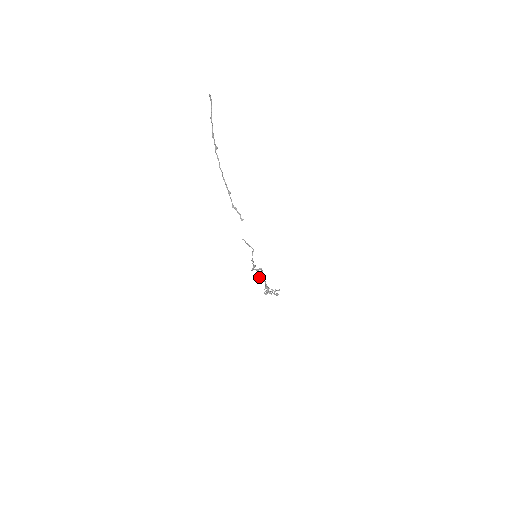
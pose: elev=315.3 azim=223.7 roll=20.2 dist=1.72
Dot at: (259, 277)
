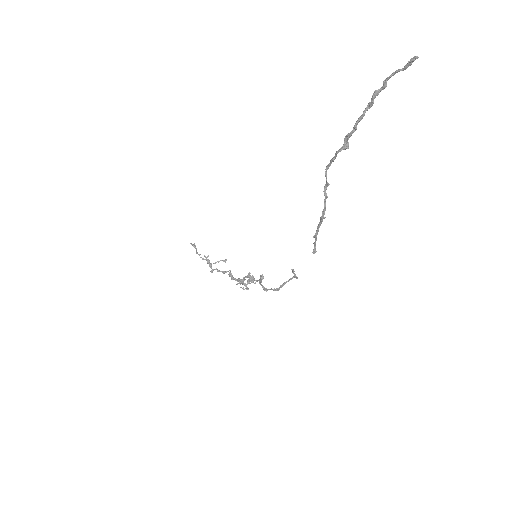
Dot at: (249, 281)
